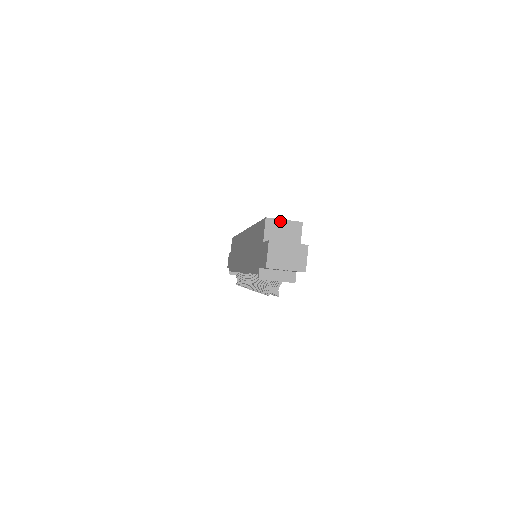
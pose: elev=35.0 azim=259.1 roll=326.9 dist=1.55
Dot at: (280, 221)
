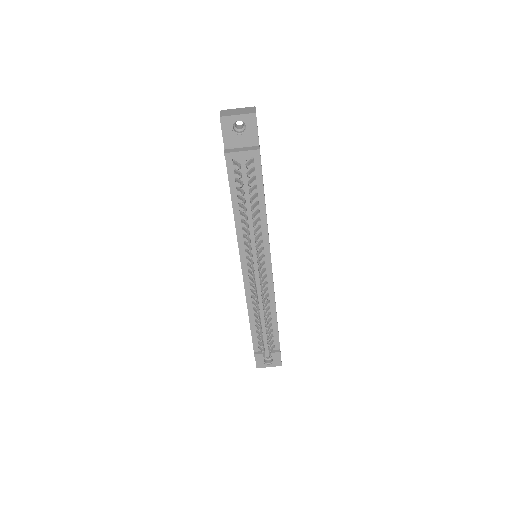
Dot at: occluded
